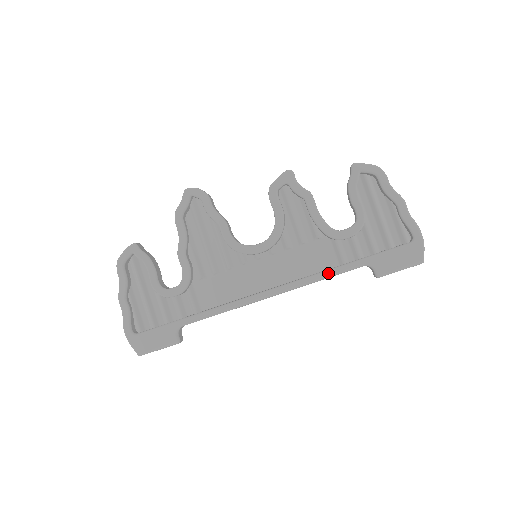
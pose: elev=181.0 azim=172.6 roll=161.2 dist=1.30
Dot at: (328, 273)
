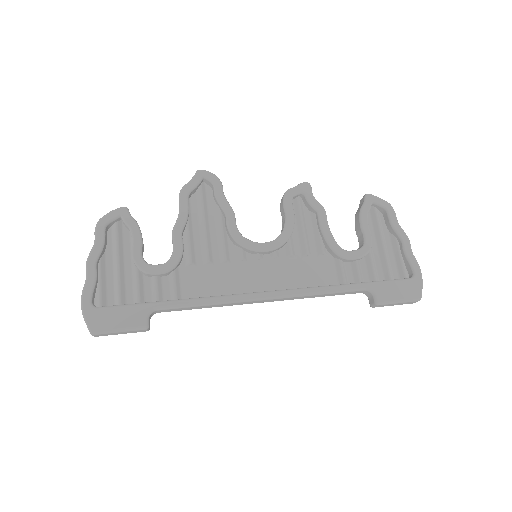
Dot at: (330, 288)
